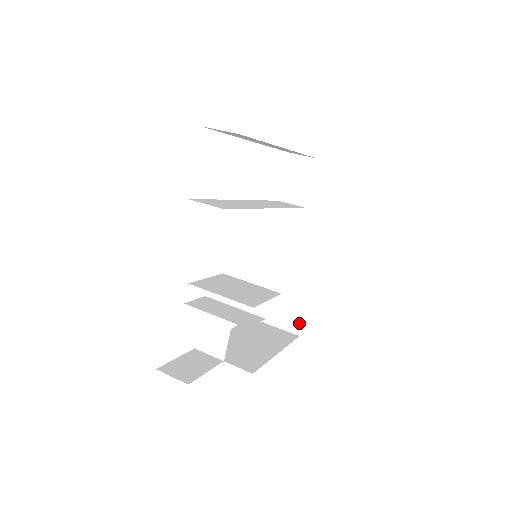
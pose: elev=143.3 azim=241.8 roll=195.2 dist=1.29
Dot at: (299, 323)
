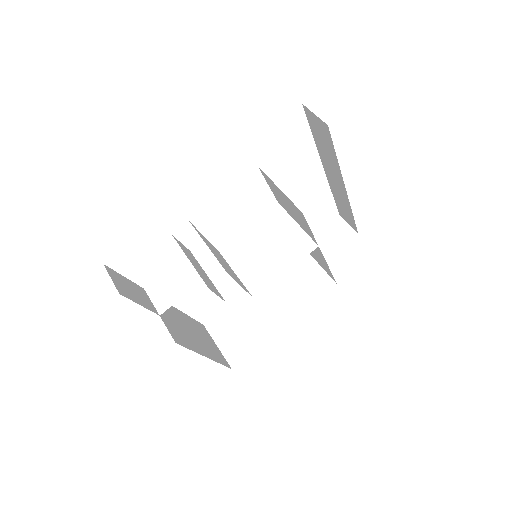
Dot at: (241, 357)
